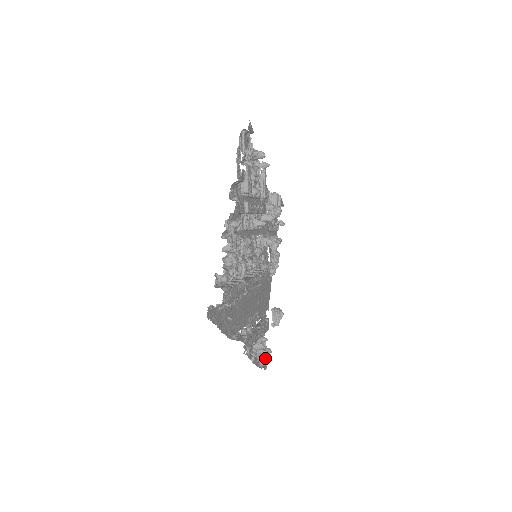
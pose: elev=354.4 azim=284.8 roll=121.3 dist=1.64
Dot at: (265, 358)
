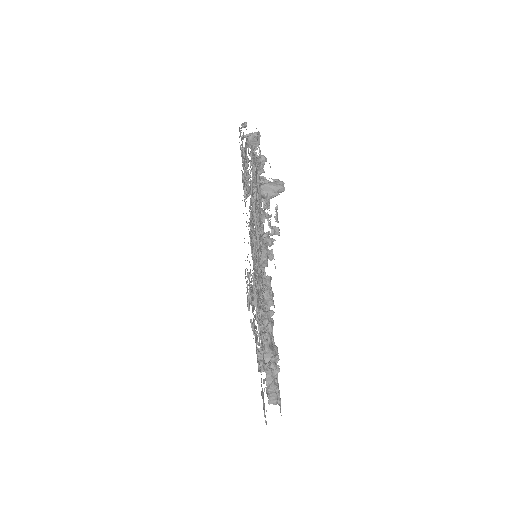
Dot at: occluded
